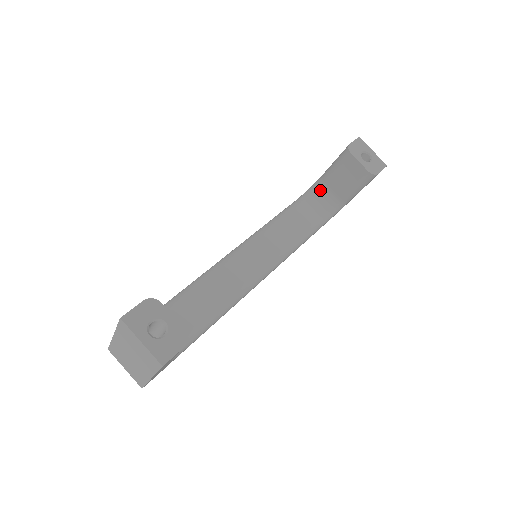
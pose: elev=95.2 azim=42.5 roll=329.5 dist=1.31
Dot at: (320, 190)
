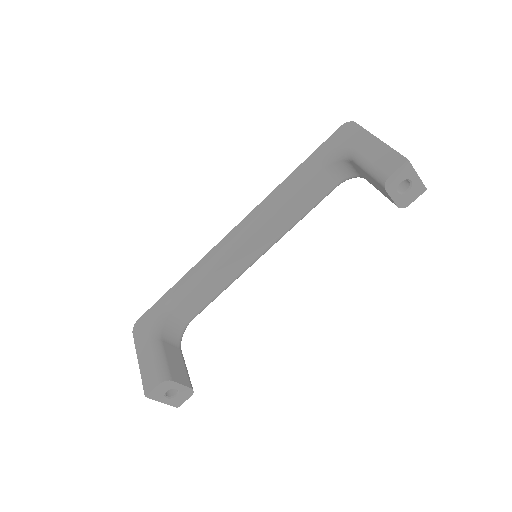
Dot at: (346, 162)
